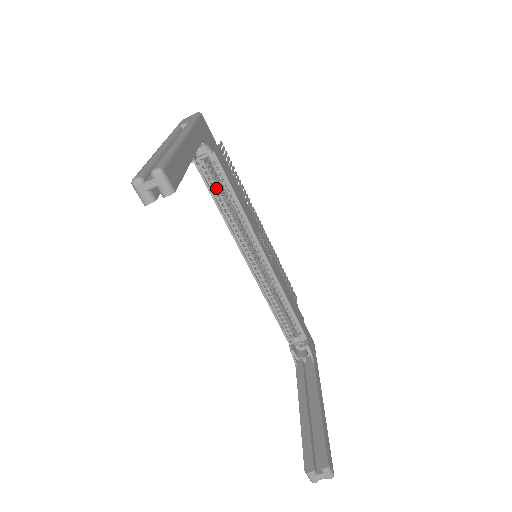
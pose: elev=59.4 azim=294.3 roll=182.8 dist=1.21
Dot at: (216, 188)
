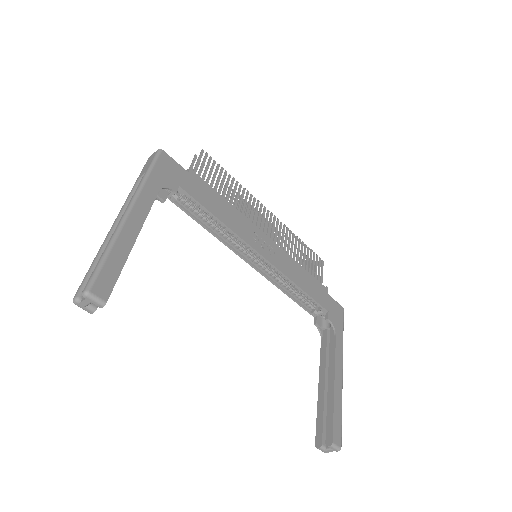
Dot at: (197, 212)
